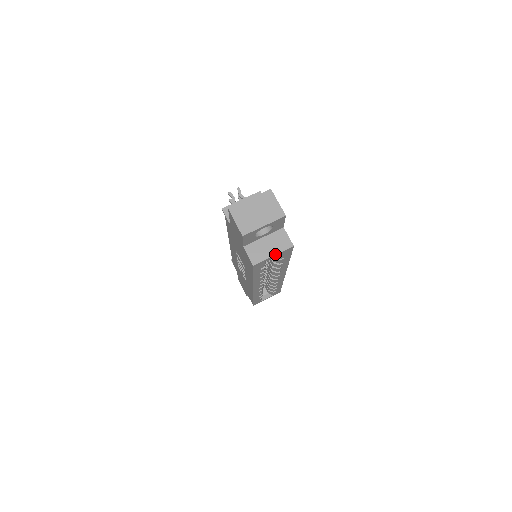
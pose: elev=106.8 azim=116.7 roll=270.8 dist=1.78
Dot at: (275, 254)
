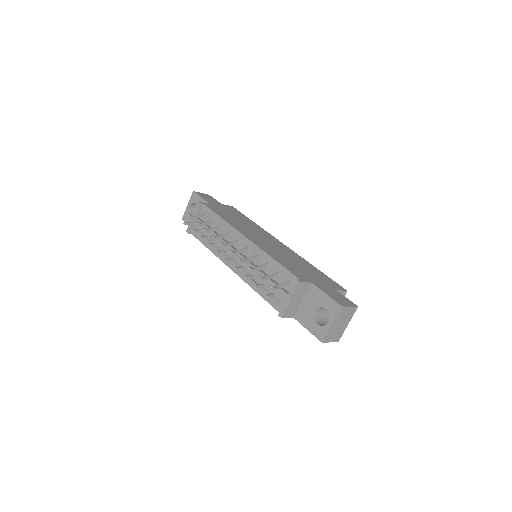
Dot at: occluded
